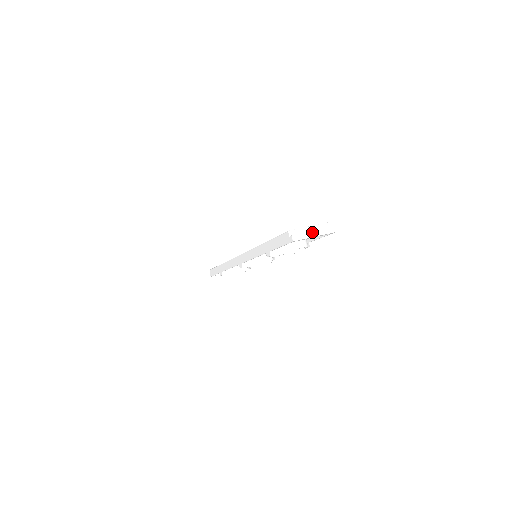
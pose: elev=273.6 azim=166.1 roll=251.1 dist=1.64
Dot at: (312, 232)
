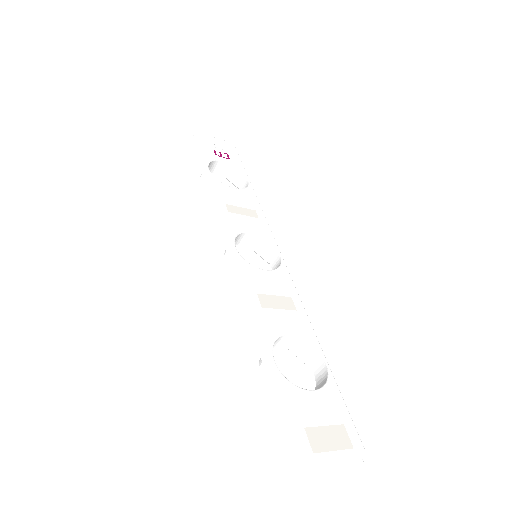
Dot at: (332, 470)
